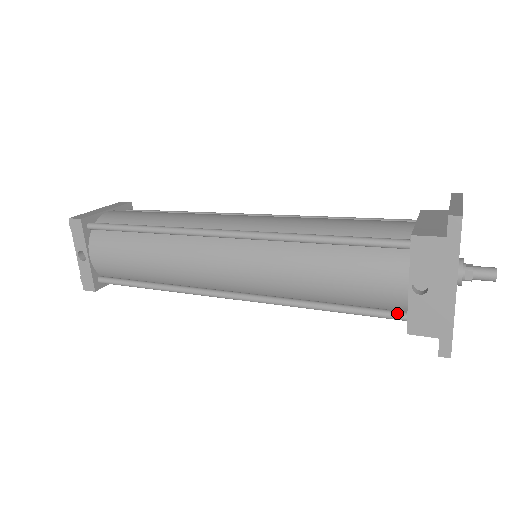
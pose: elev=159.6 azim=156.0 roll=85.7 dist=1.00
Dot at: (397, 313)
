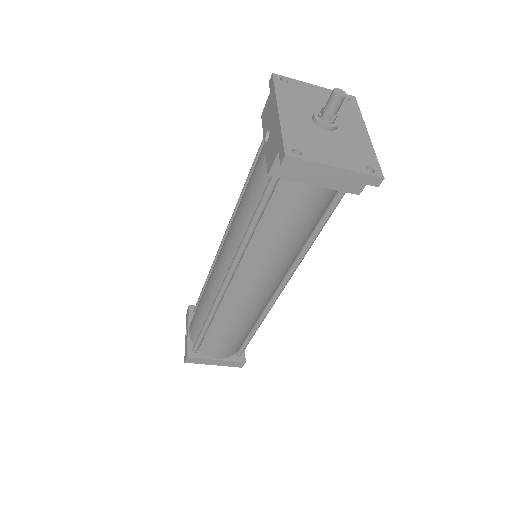
Dot at: occluded
